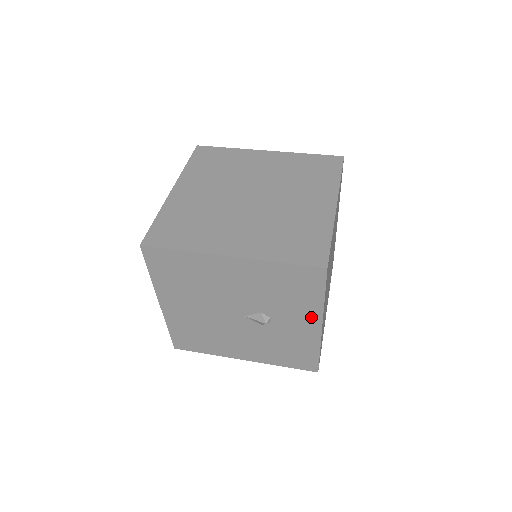
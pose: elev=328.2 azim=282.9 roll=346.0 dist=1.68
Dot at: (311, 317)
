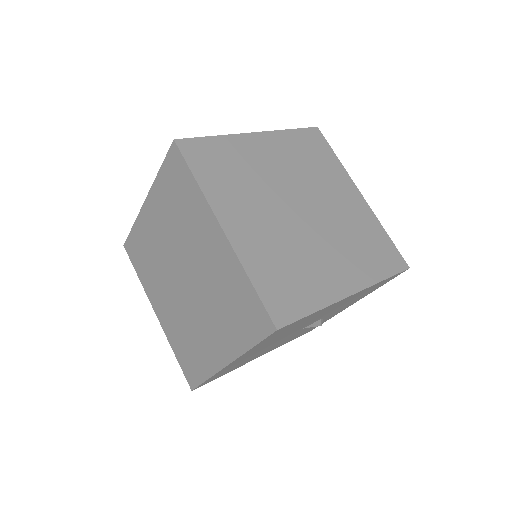
Dot at: occluded
